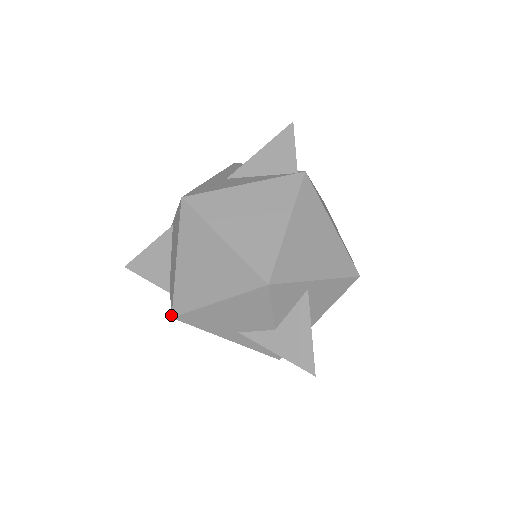
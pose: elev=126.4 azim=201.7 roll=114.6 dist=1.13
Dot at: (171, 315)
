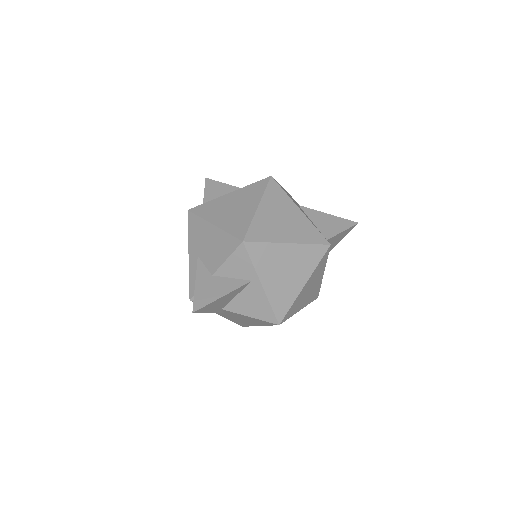
Dot at: (189, 209)
